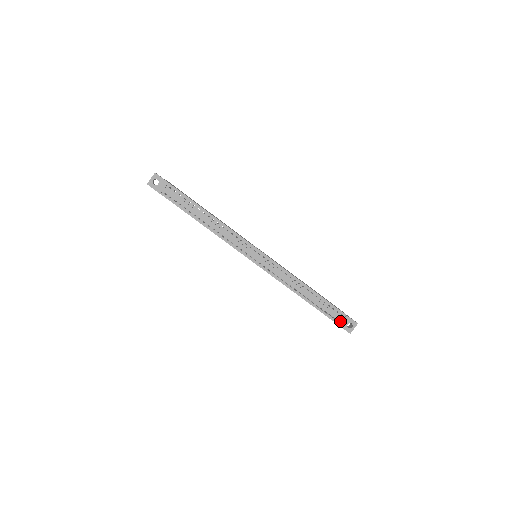
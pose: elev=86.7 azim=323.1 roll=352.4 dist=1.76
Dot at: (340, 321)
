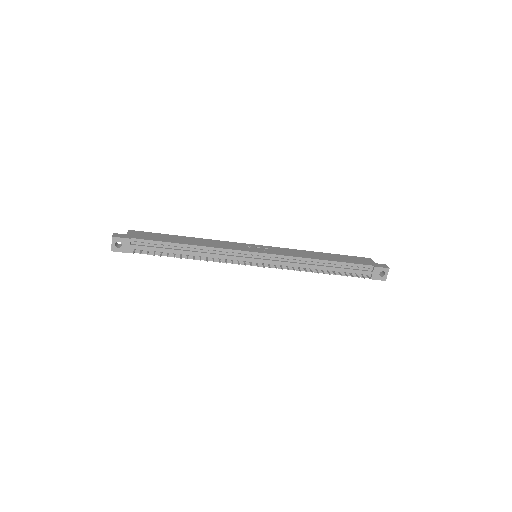
Dot at: (370, 274)
